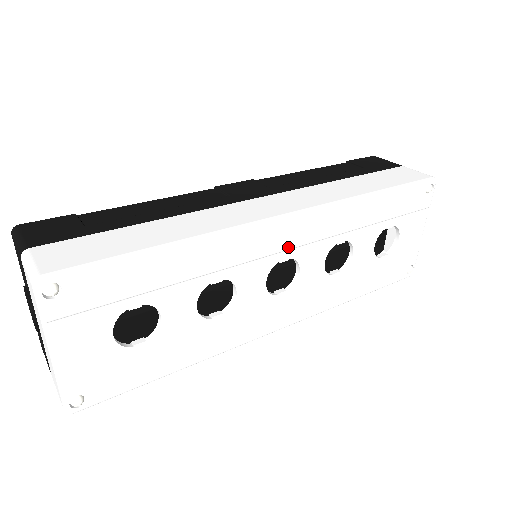
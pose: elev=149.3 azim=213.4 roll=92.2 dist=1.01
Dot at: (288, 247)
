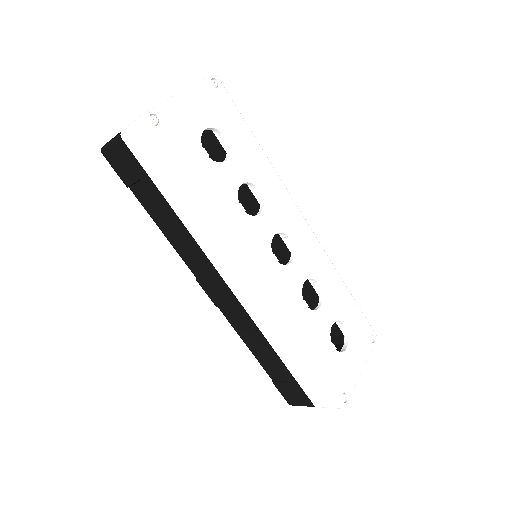
Dot at: (296, 235)
